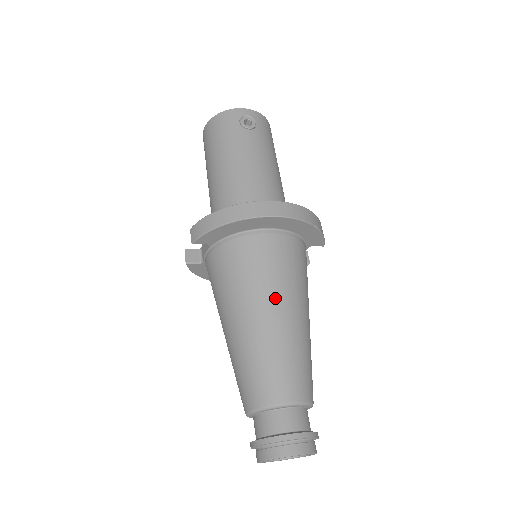
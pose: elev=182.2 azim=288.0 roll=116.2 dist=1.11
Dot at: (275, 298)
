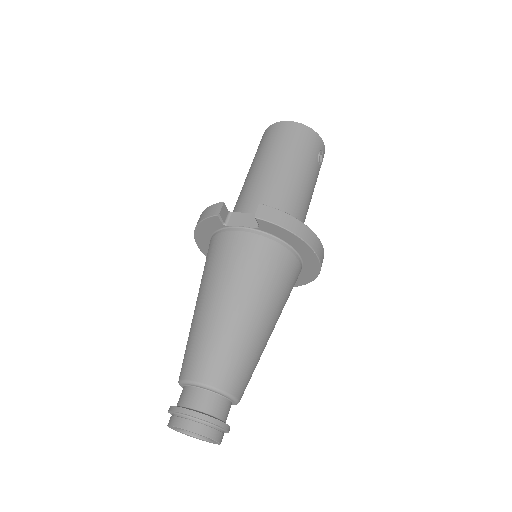
Dot at: (275, 313)
